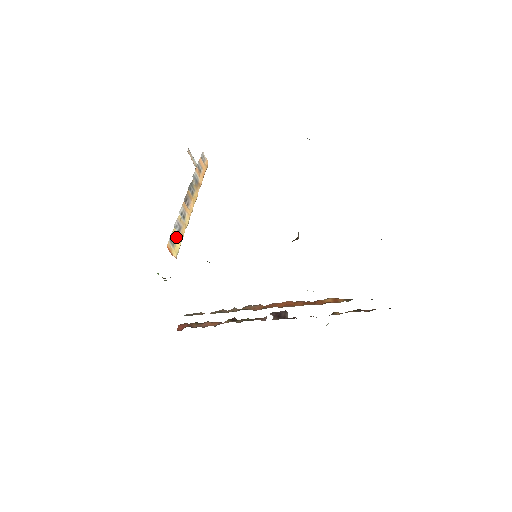
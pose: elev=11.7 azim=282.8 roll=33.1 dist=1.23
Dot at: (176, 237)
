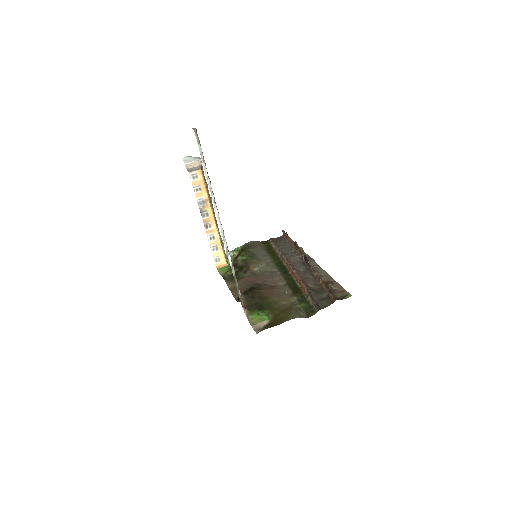
Dot at: (218, 254)
